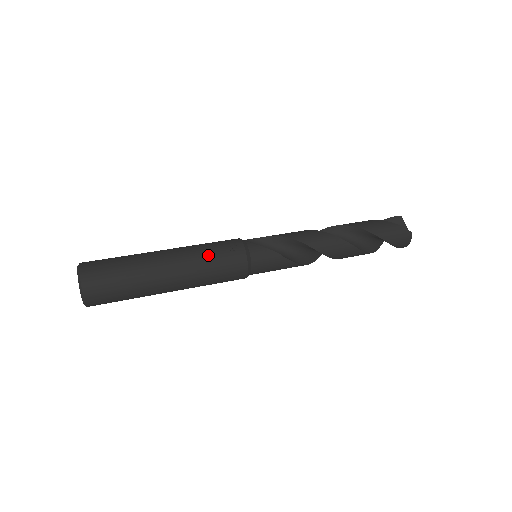
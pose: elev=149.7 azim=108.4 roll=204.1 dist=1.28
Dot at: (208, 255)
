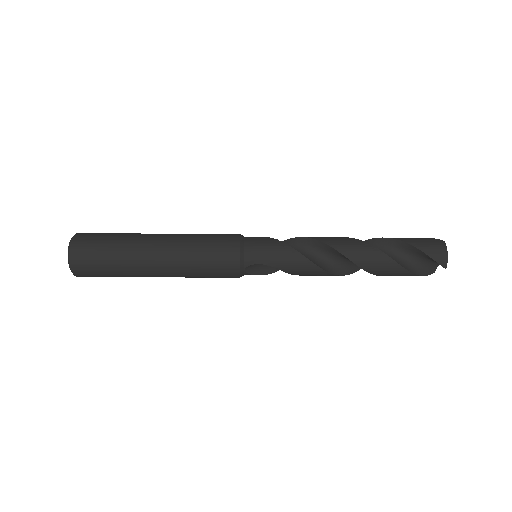
Dot at: (201, 234)
